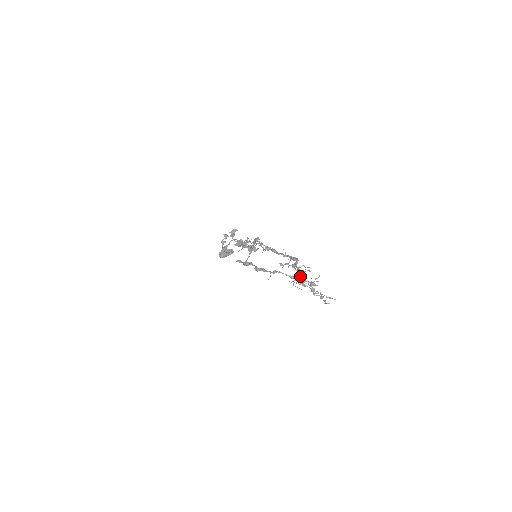
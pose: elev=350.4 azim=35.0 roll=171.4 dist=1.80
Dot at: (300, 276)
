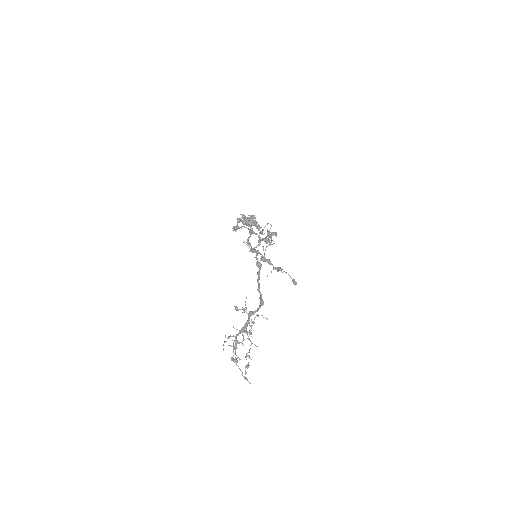
Dot at: occluded
